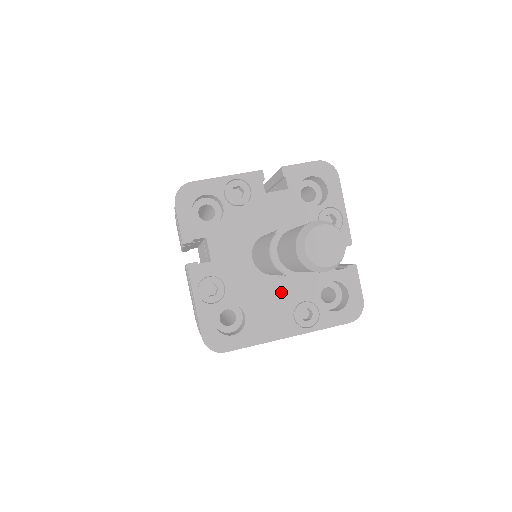
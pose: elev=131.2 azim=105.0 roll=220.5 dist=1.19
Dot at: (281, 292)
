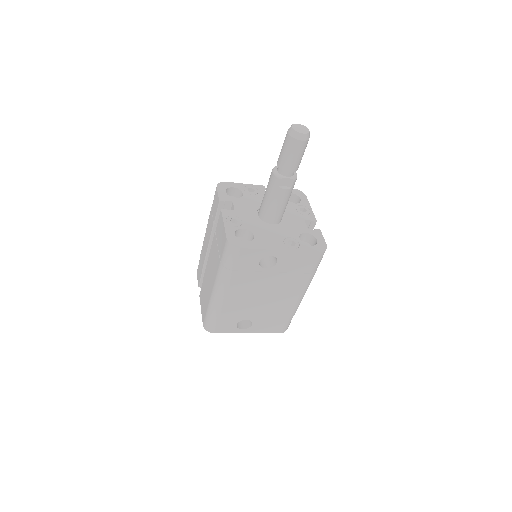
Dot at: (276, 231)
